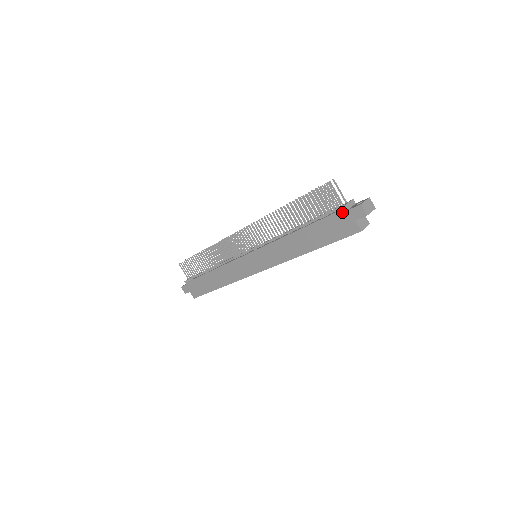
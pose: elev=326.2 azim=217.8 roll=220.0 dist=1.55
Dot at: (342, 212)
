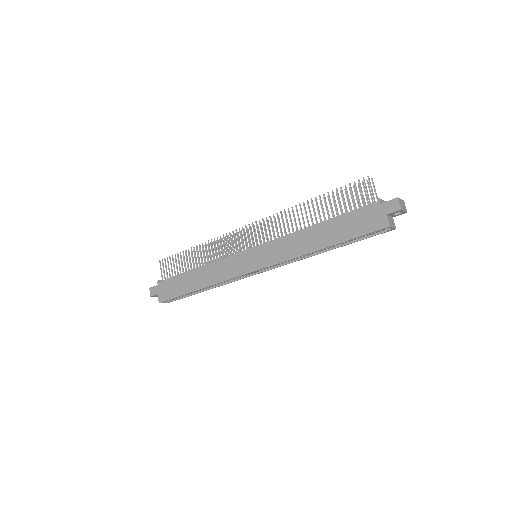
Dot at: (375, 205)
